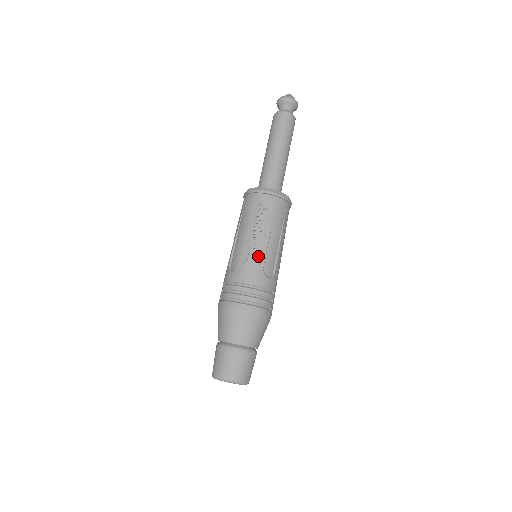
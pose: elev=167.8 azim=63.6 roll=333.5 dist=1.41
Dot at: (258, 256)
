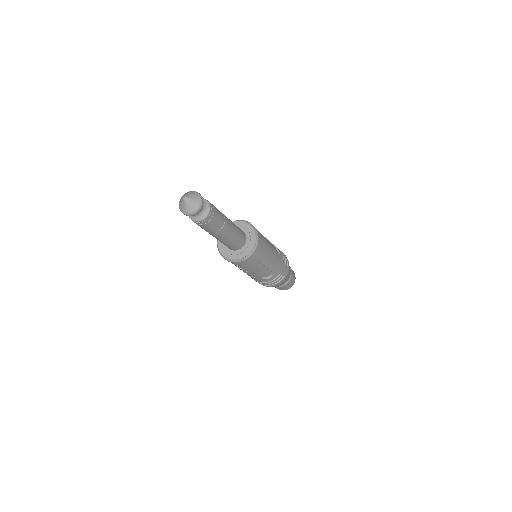
Dot at: (254, 277)
